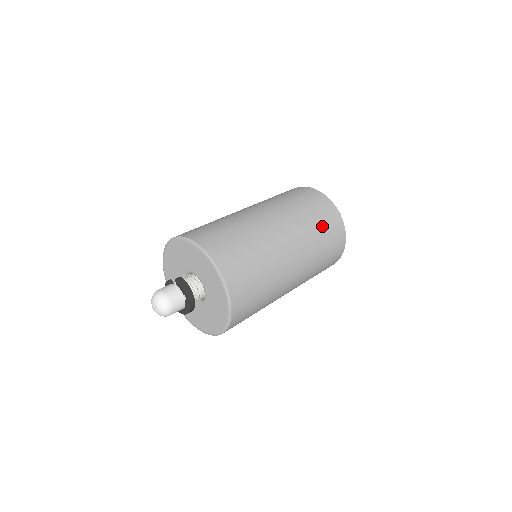
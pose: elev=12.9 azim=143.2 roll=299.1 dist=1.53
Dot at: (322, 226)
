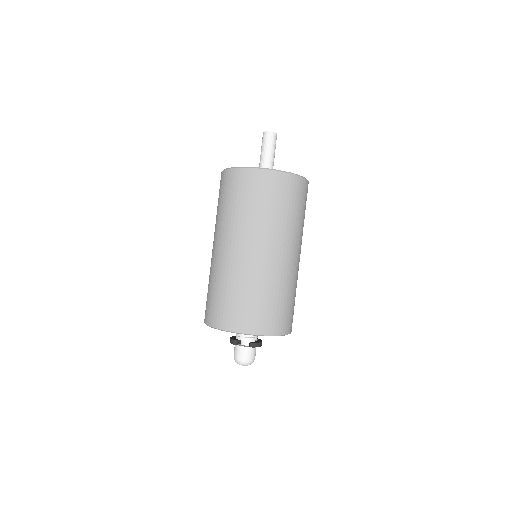
Dot at: occluded
